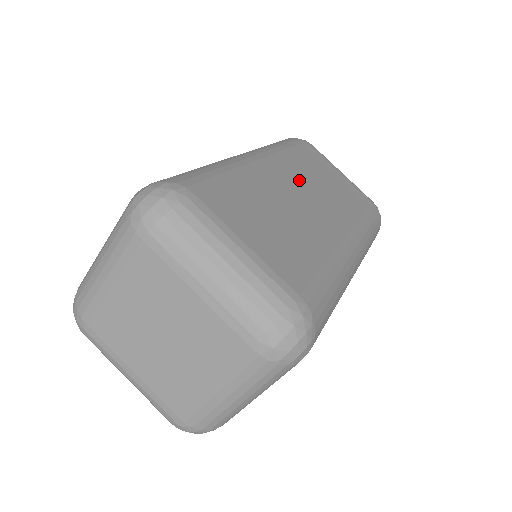
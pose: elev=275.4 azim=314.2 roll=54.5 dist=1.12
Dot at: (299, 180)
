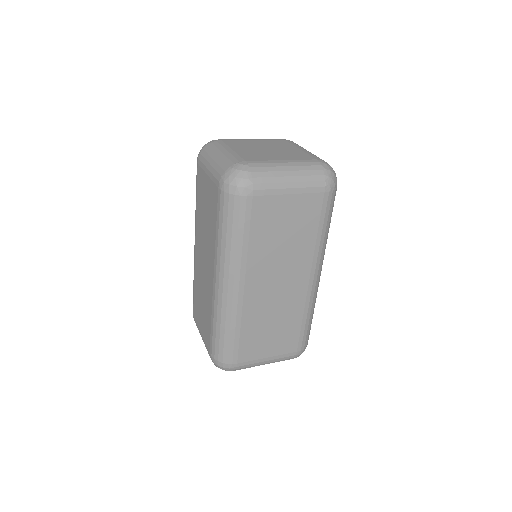
Dot at: occluded
